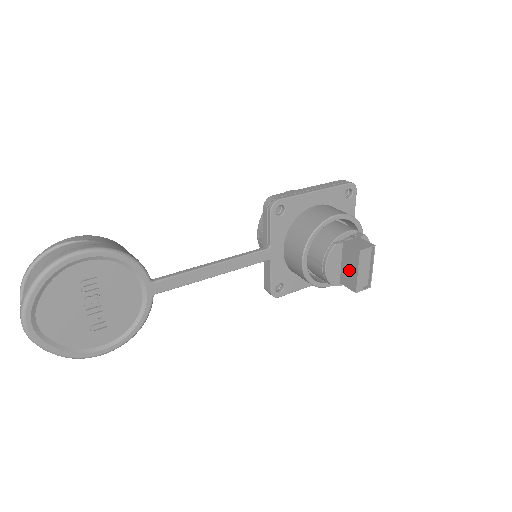
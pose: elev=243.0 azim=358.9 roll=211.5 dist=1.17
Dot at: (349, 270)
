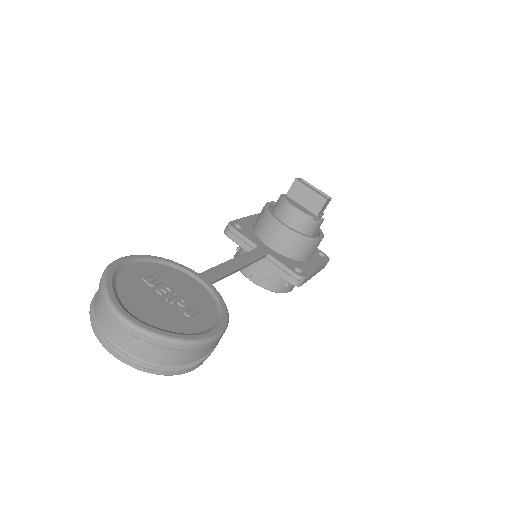
Dot at: (308, 199)
